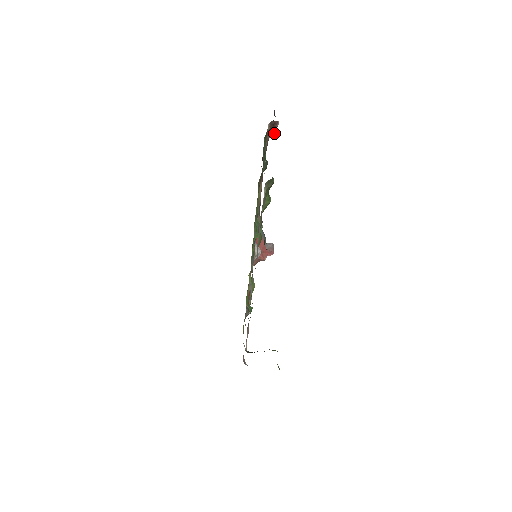
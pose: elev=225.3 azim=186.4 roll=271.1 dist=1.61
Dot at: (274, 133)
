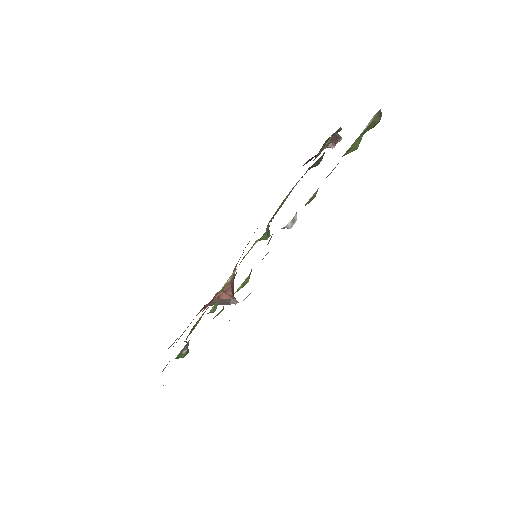
Dot at: (332, 146)
